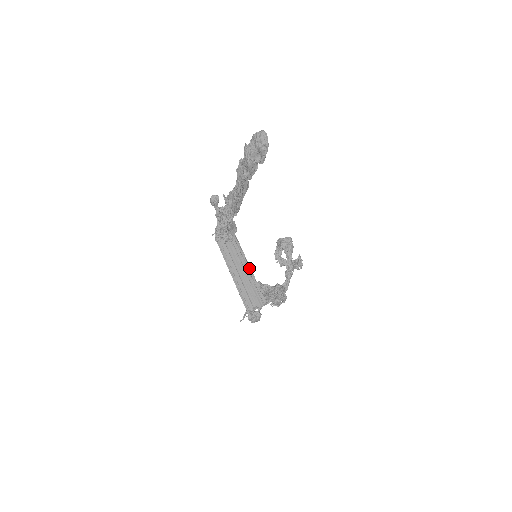
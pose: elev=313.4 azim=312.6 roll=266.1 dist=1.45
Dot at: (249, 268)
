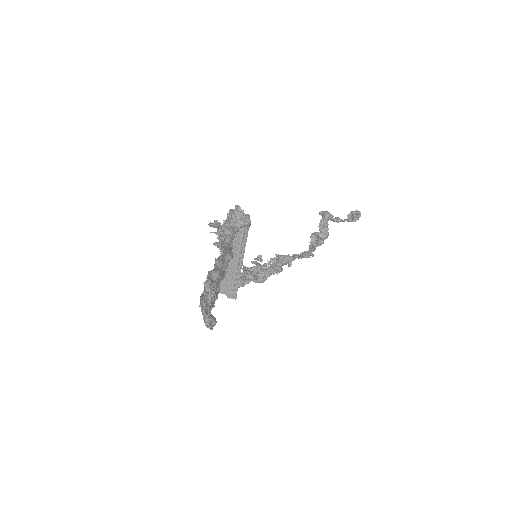
Dot at: (241, 263)
